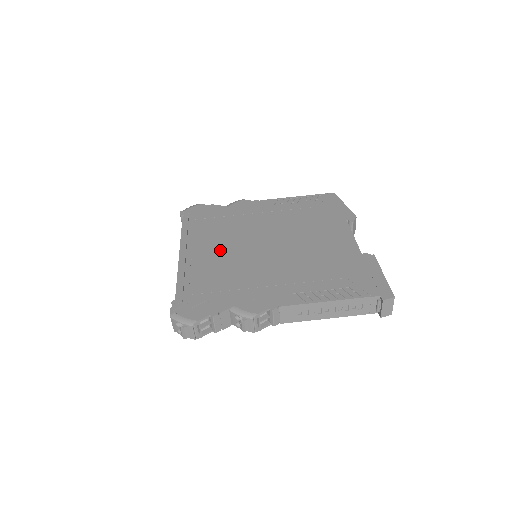
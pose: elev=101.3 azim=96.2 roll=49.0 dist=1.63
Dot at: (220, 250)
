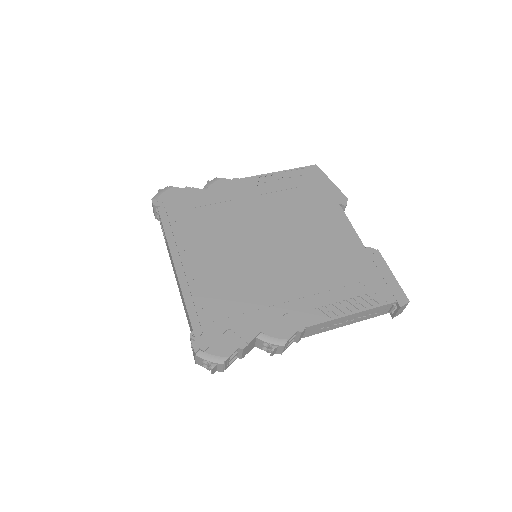
Dot at: (219, 256)
